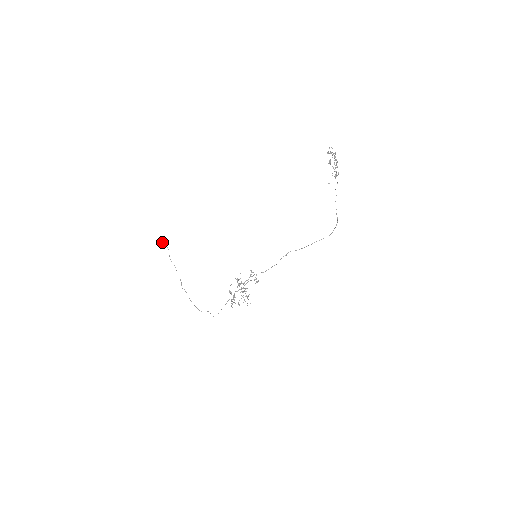
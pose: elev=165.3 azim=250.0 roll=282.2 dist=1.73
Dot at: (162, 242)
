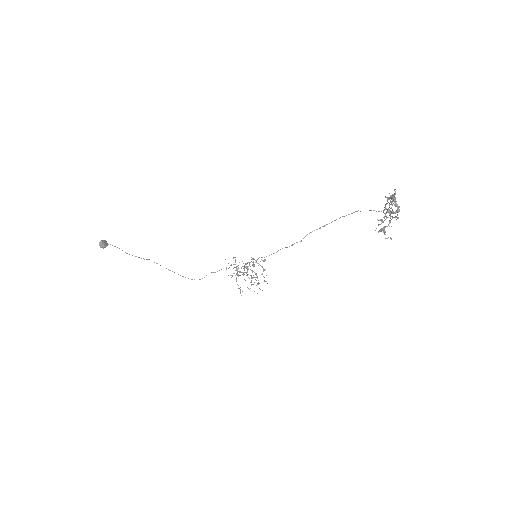
Dot at: occluded
